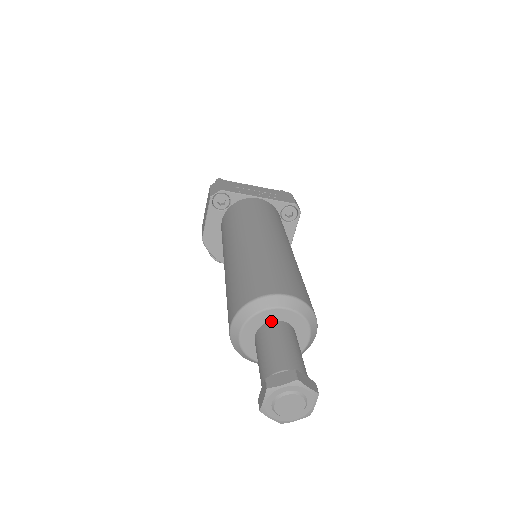
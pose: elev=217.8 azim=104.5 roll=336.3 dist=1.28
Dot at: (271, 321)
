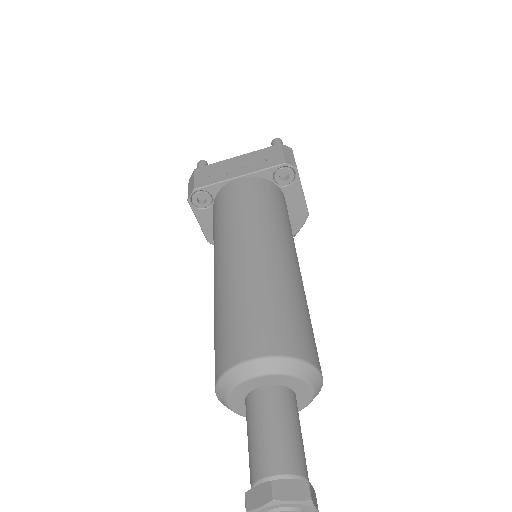
Dot at: (253, 390)
